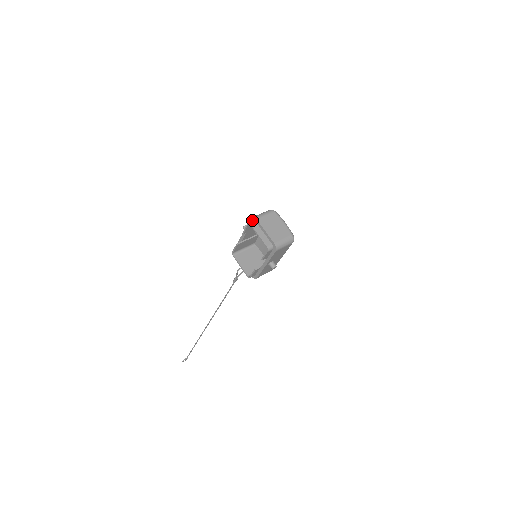
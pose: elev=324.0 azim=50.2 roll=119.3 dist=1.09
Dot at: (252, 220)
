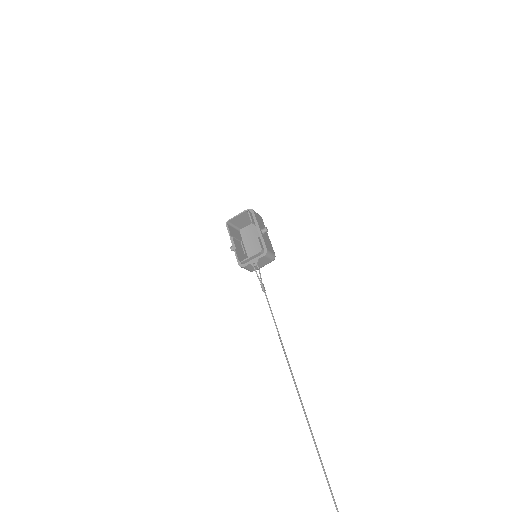
Dot at: (228, 226)
